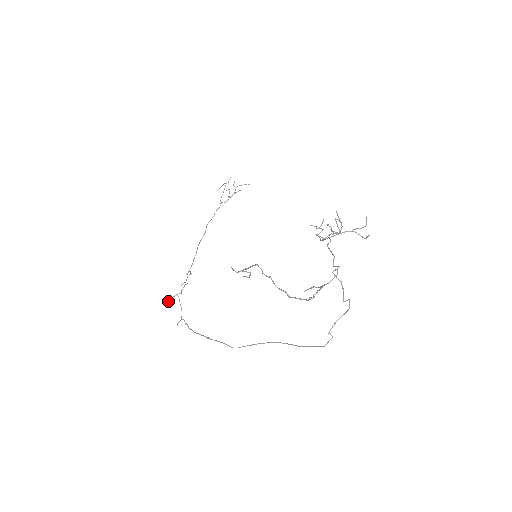
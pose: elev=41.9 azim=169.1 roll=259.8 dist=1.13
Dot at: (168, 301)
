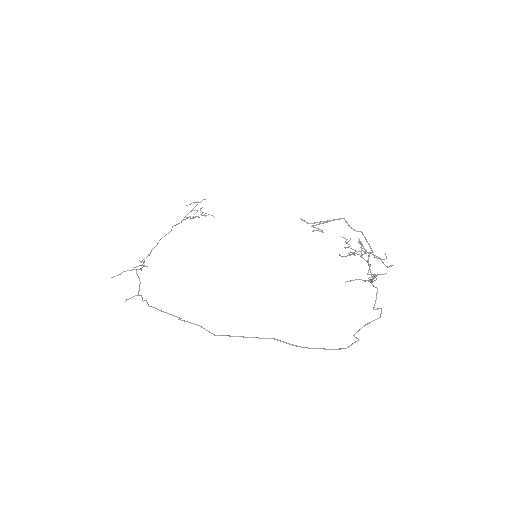
Dot at: occluded
